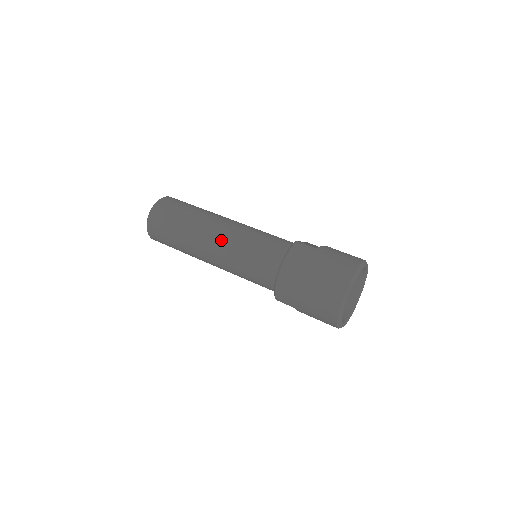
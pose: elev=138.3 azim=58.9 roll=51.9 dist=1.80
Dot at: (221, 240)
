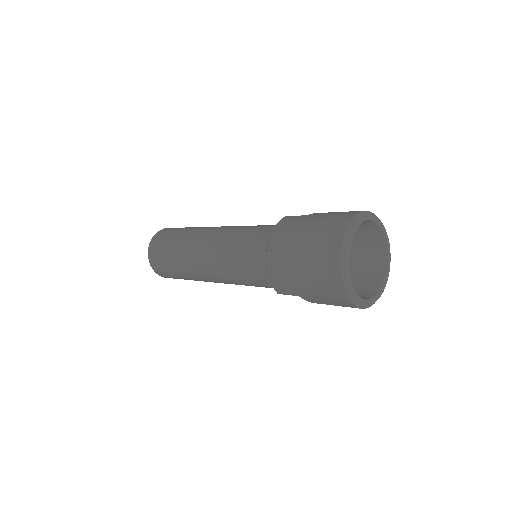
Dot at: (211, 245)
